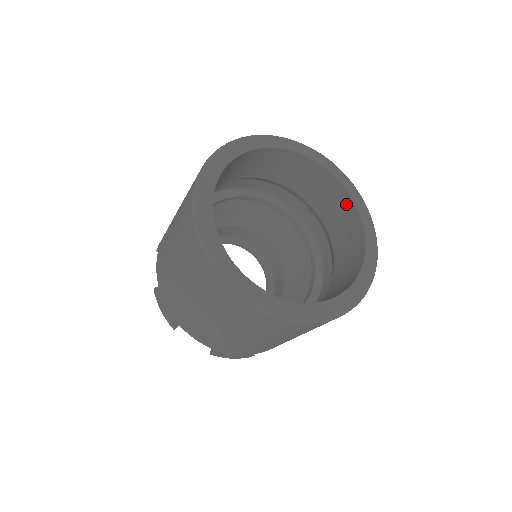
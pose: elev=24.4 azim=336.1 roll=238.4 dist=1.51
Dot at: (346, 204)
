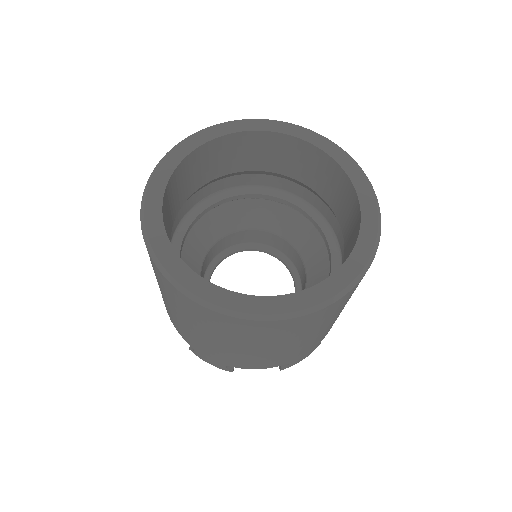
Dot at: (302, 149)
